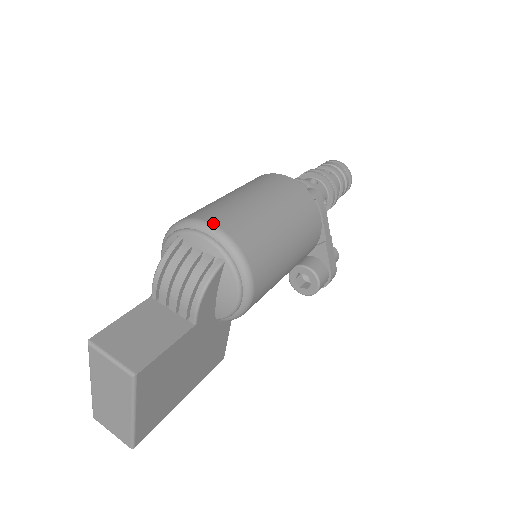
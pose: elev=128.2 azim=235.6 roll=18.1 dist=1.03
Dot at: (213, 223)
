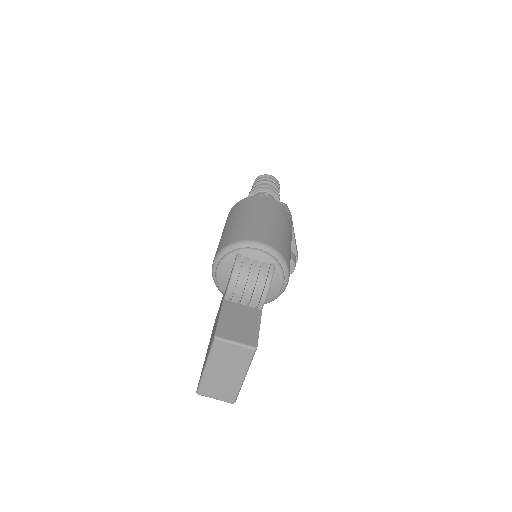
Dot at: (261, 241)
